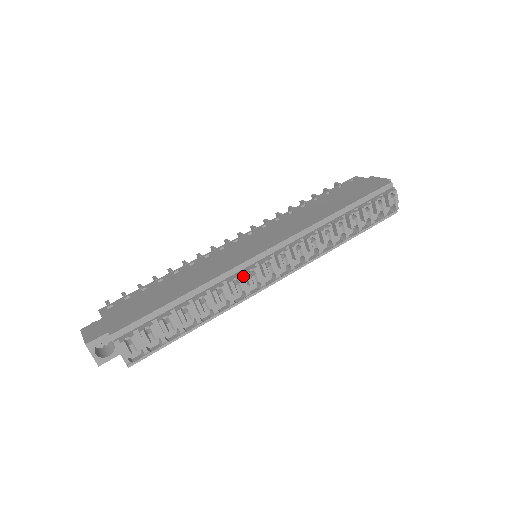
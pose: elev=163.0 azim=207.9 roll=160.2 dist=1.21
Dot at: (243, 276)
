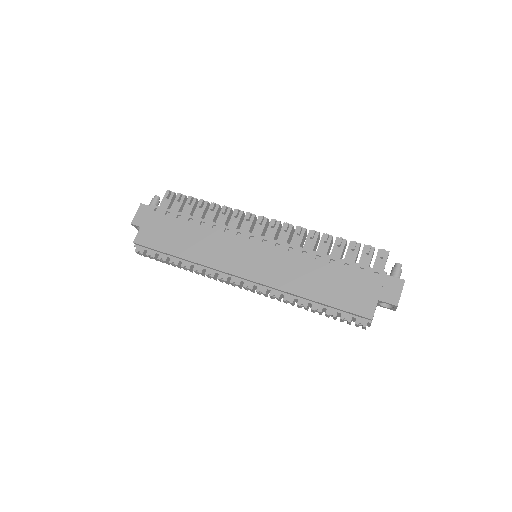
Dot at: (219, 274)
